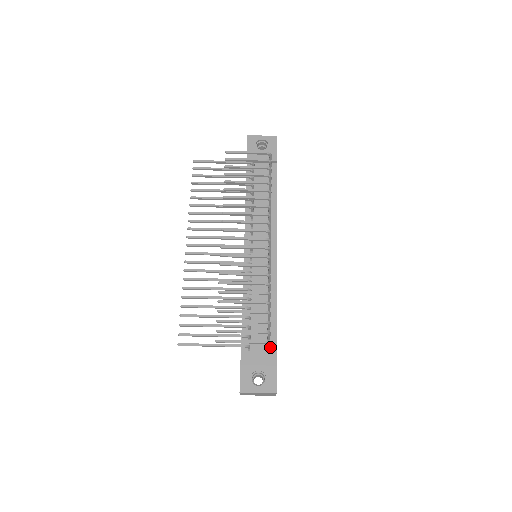
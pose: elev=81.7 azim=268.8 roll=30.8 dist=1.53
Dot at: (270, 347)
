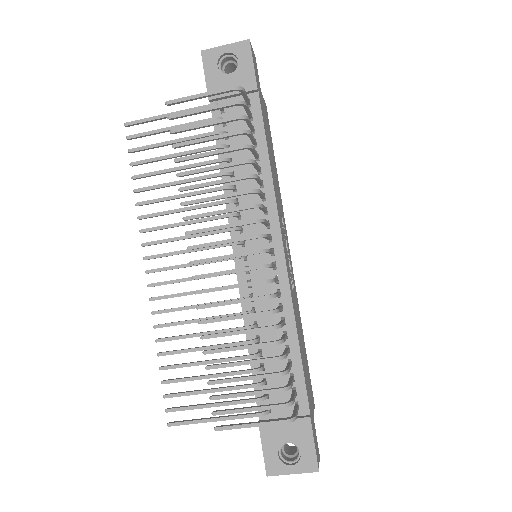
Dot at: (299, 404)
